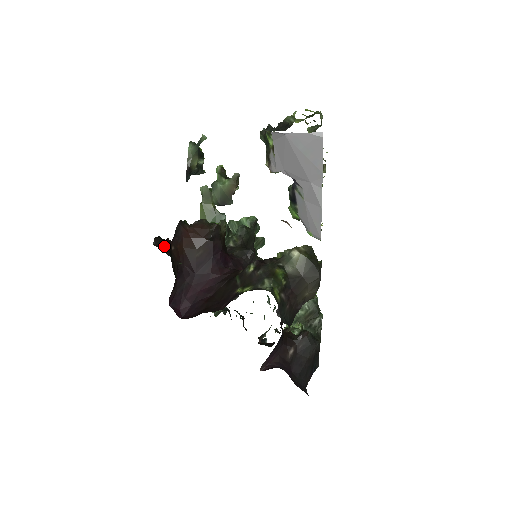
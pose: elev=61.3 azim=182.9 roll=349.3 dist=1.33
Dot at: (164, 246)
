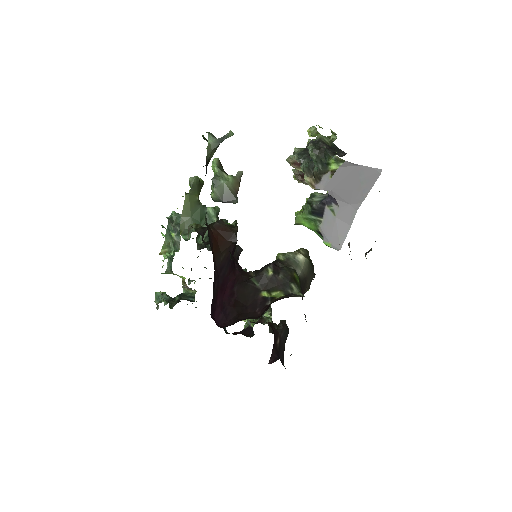
Dot at: (233, 259)
